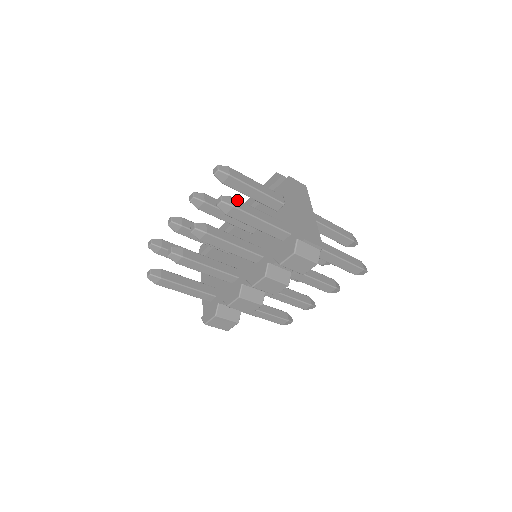
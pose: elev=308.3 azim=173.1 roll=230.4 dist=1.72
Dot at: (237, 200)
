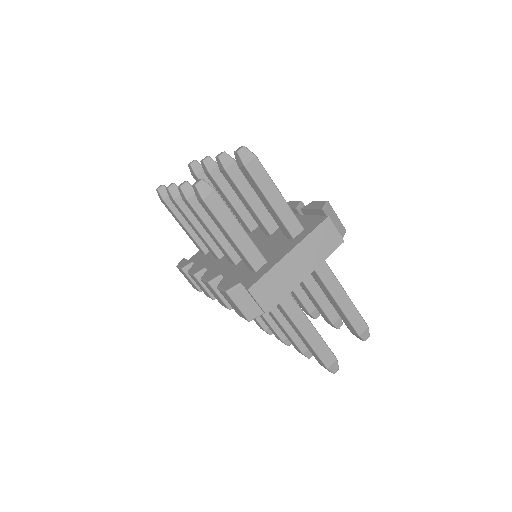
Dot at: (218, 196)
